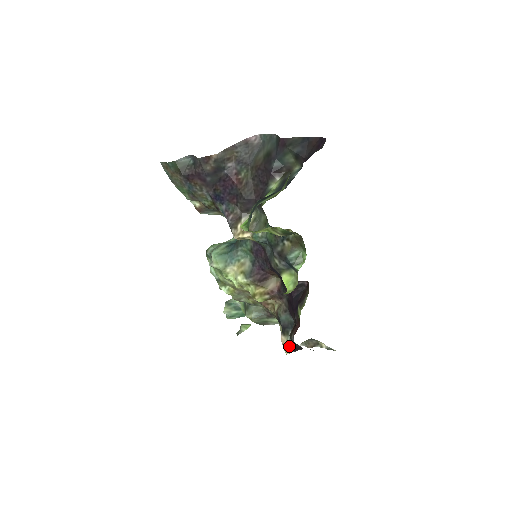
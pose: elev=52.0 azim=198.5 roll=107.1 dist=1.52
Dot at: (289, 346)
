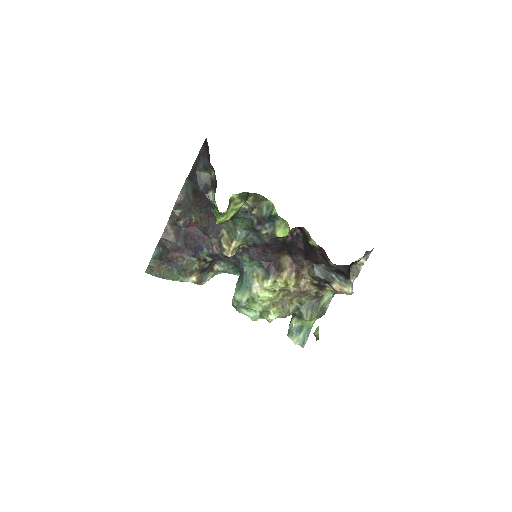
Dot at: (343, 283)
